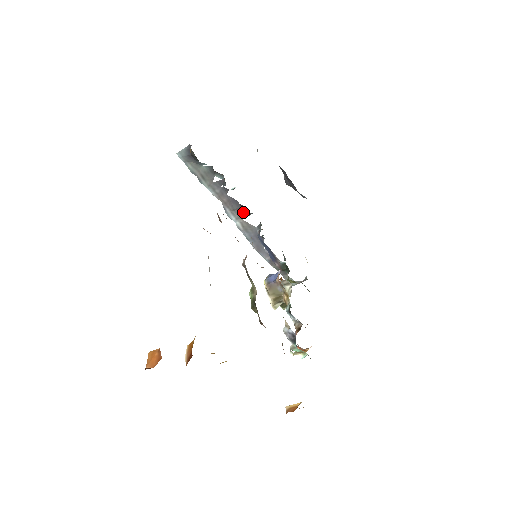
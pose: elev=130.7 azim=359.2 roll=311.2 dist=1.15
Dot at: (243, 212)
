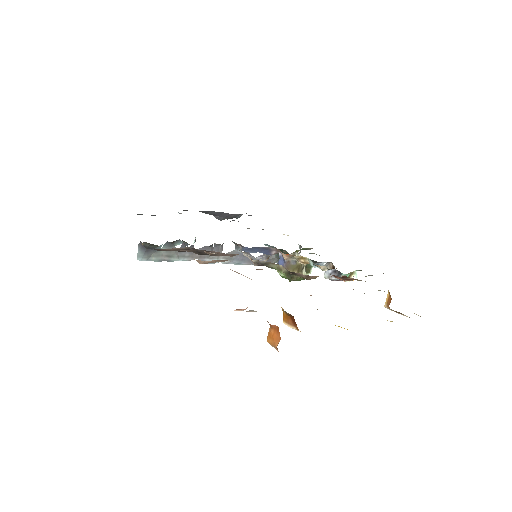
Dot at: (217, 249)
